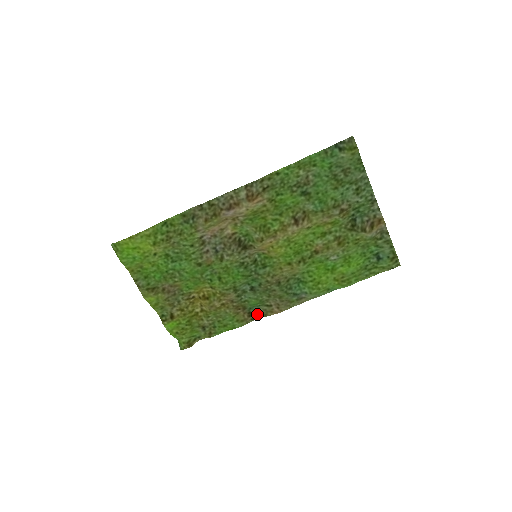
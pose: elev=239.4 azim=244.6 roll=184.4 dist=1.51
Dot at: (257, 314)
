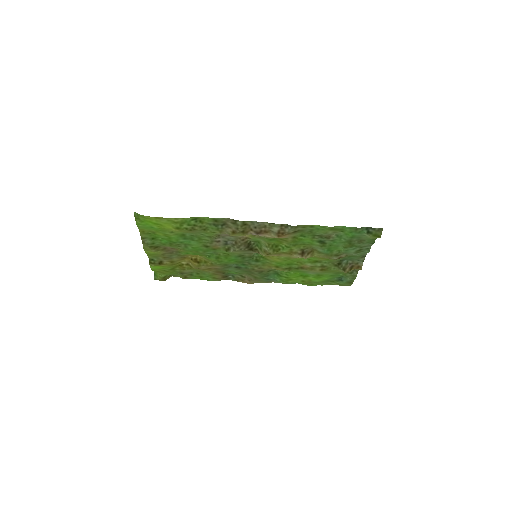
Dot at: (230, 277)
